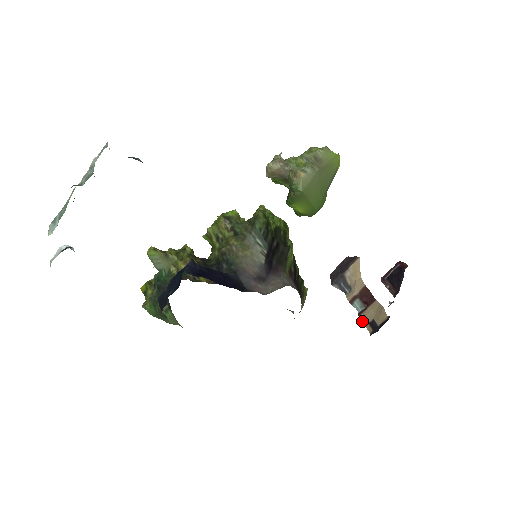
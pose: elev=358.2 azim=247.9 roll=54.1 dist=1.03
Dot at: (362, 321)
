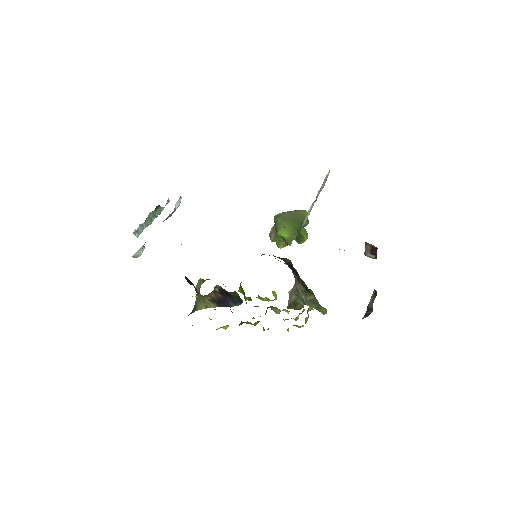
Dot at: occluded
